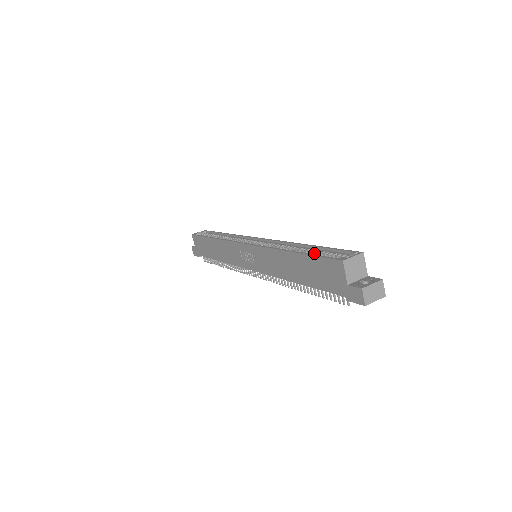
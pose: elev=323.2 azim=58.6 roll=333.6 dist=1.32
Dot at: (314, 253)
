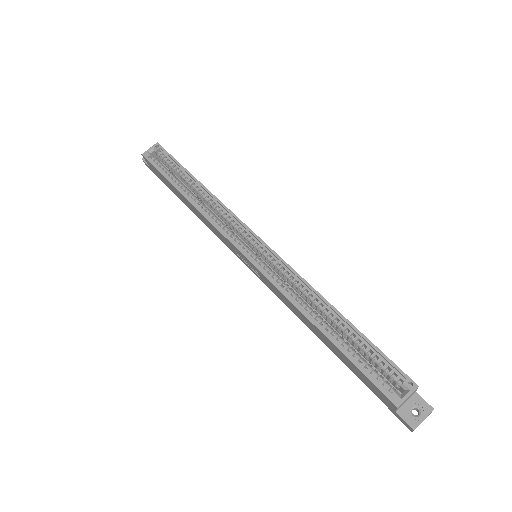
Dot at: (350, 338)
